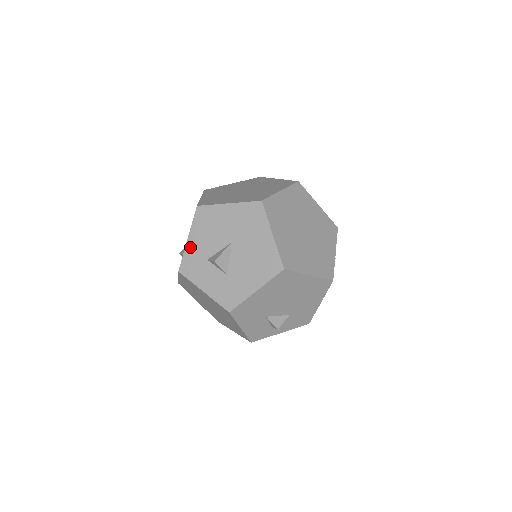
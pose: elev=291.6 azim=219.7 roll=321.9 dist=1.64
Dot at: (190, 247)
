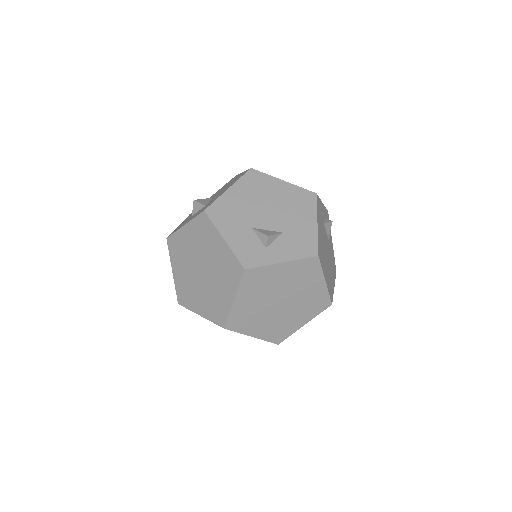
Dot at: occluded
